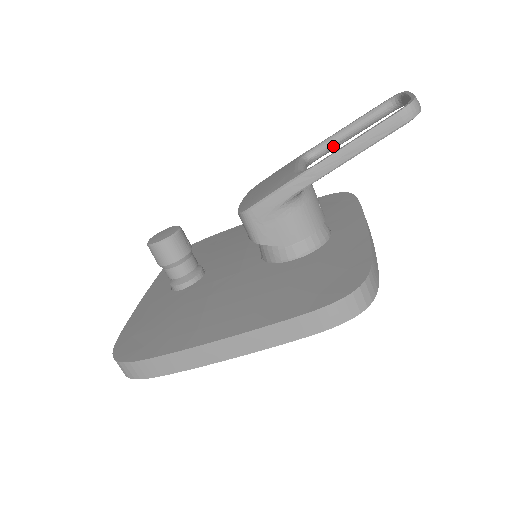
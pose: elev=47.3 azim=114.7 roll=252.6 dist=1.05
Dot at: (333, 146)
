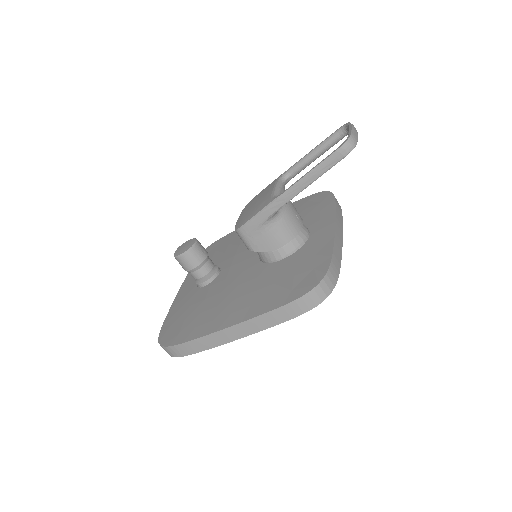
Dot at: (303, 167)
